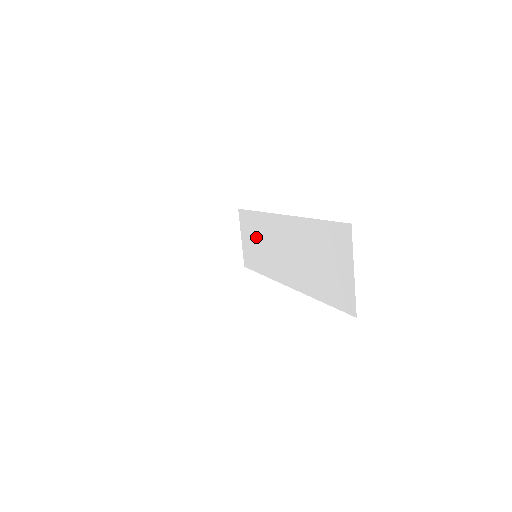
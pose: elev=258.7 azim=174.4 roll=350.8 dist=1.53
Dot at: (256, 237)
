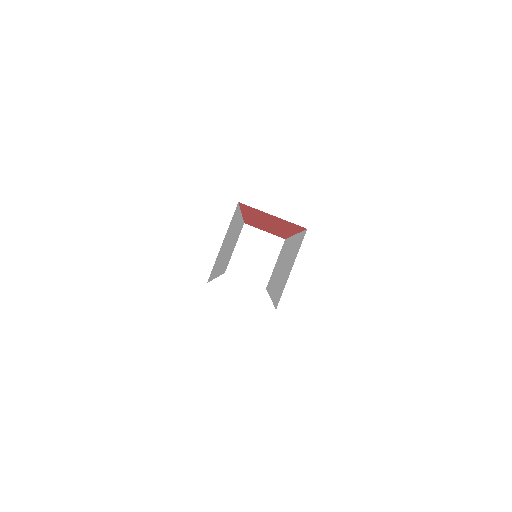
Dot at: (279, 260)
